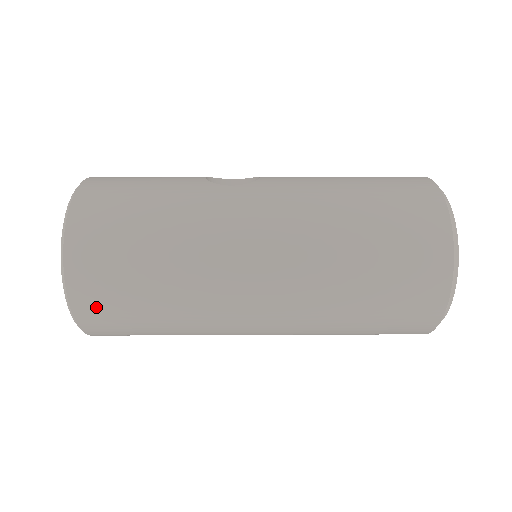
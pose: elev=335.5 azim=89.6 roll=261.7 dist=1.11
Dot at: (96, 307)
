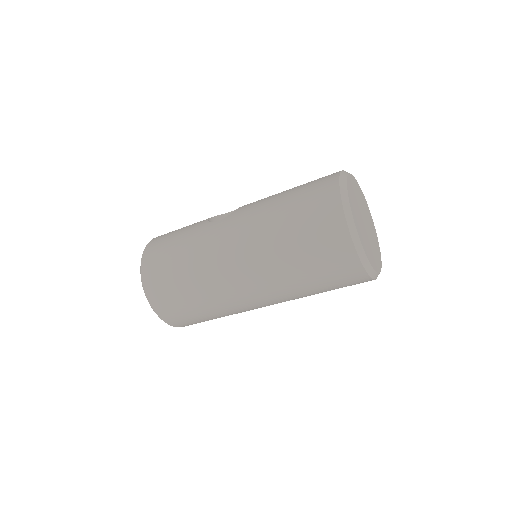
Dot at: (168, 311)
